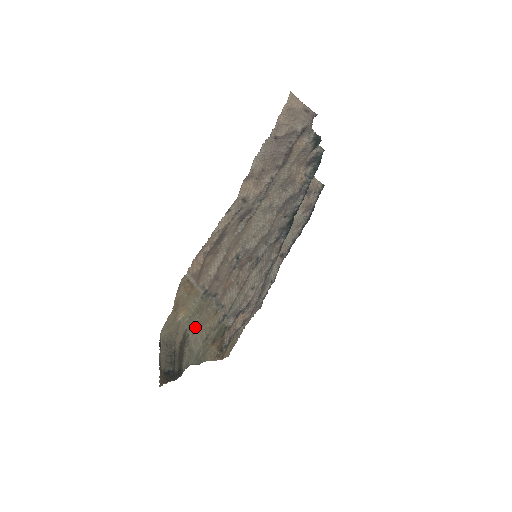
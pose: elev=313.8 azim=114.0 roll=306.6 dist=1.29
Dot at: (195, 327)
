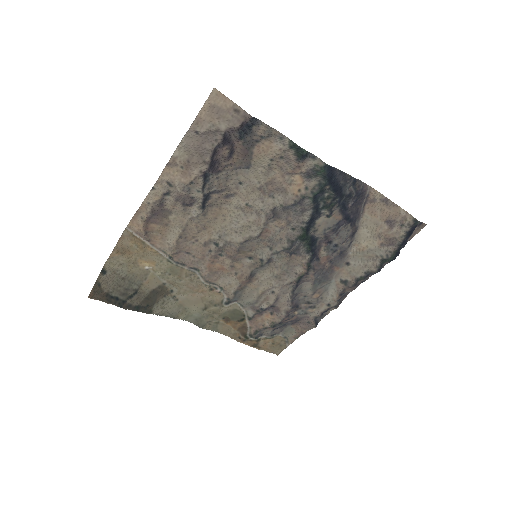
Dot at: (179, 288)
